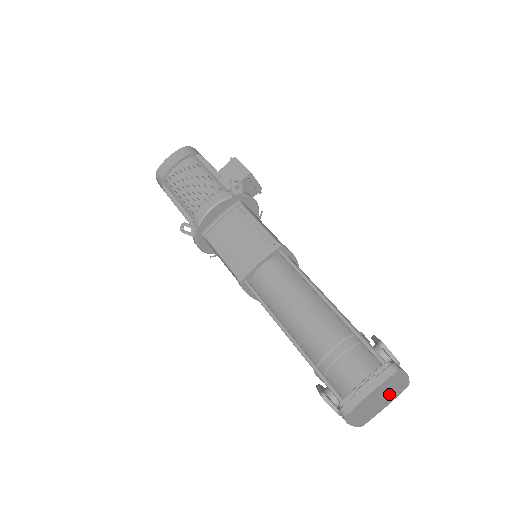
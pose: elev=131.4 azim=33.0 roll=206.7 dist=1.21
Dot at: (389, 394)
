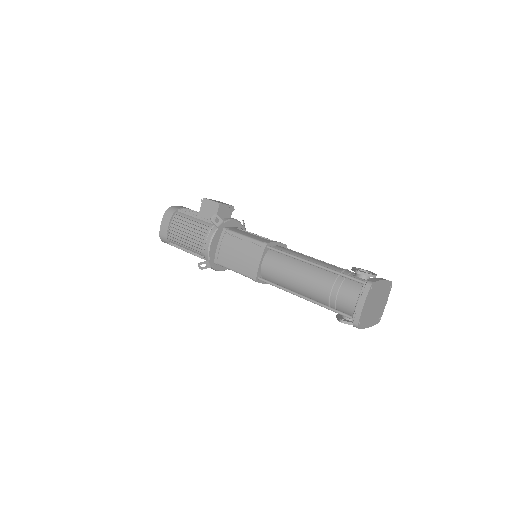
Dot at: (380, 296)
